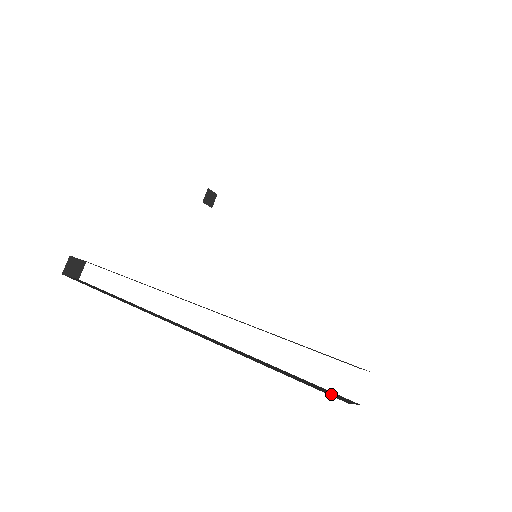
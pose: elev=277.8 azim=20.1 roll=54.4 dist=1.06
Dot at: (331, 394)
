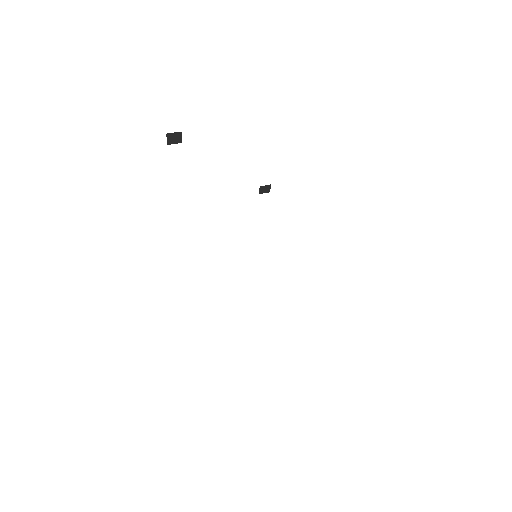
Dot at: occluded
